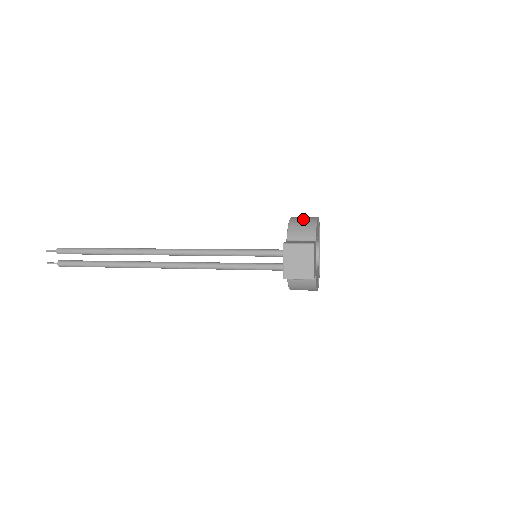
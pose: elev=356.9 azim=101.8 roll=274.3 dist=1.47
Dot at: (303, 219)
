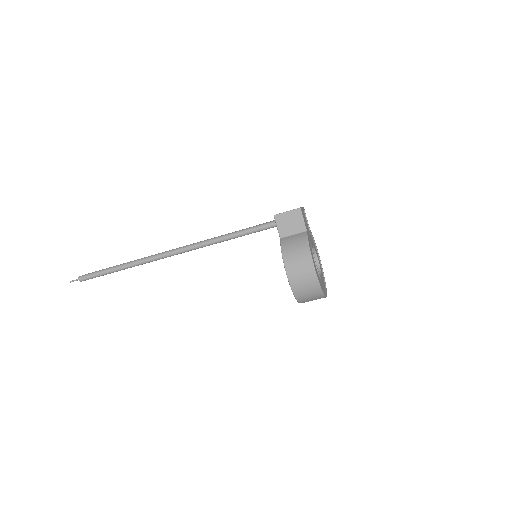
Dot at: occluded
